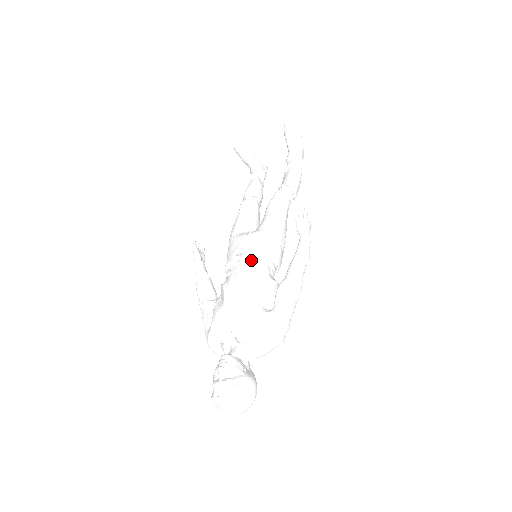
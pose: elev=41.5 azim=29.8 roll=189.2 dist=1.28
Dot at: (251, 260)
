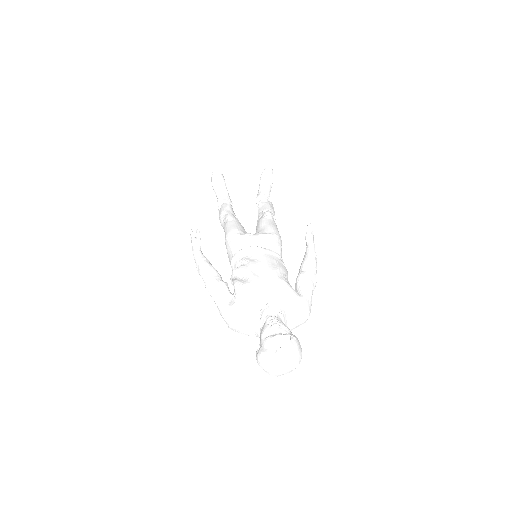
Dot at: (268, 252)
